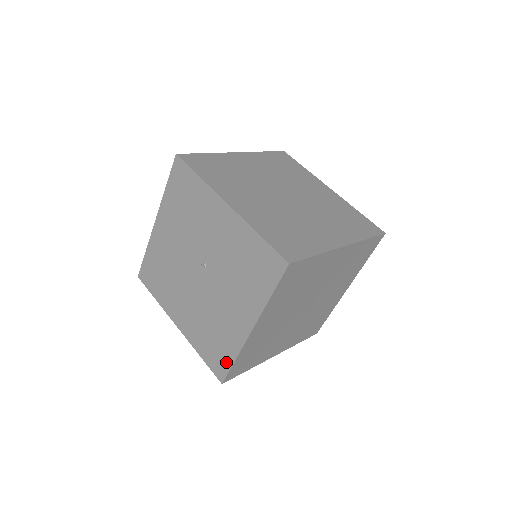
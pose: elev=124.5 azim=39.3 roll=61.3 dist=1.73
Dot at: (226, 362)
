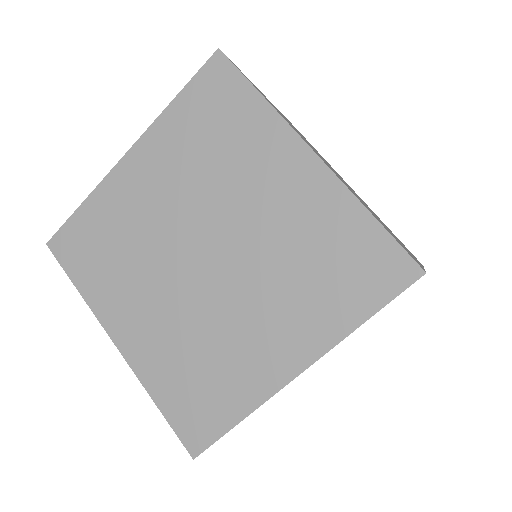
Dot at: occluded
